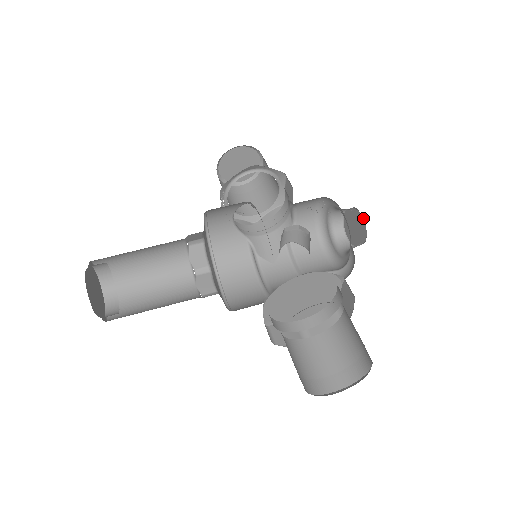
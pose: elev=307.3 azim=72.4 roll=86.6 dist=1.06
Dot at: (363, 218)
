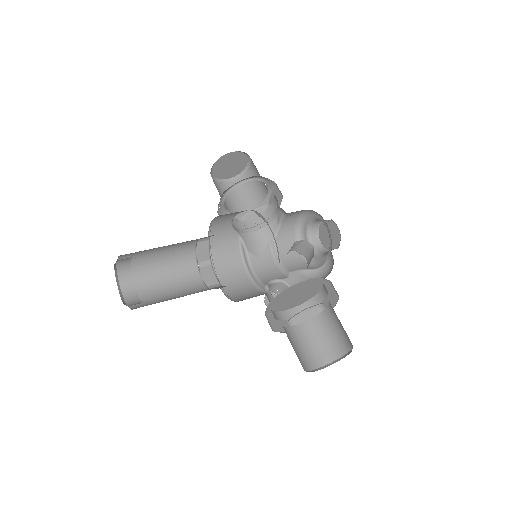
Dot at: (339, 230)
